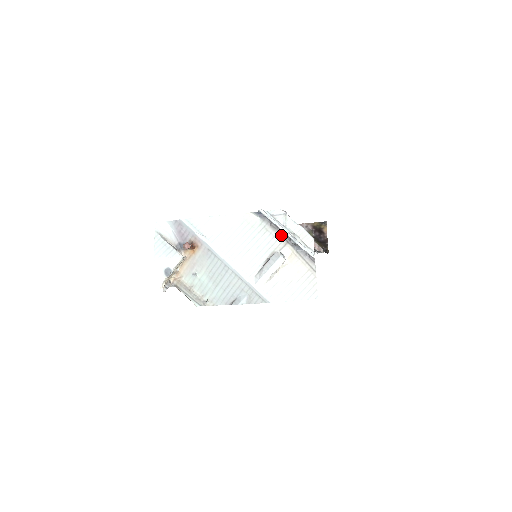
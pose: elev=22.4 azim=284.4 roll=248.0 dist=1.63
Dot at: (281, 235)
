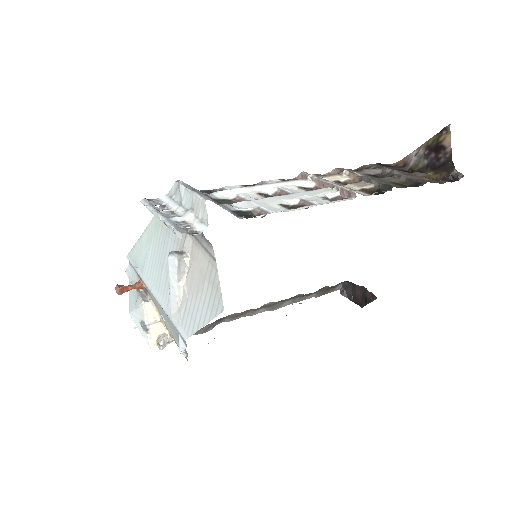
Dot at: occluded
